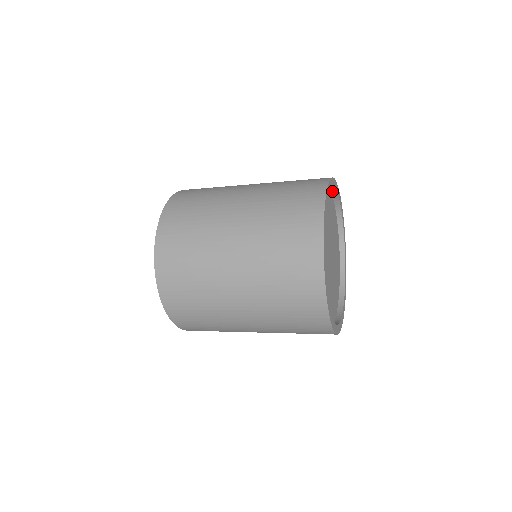
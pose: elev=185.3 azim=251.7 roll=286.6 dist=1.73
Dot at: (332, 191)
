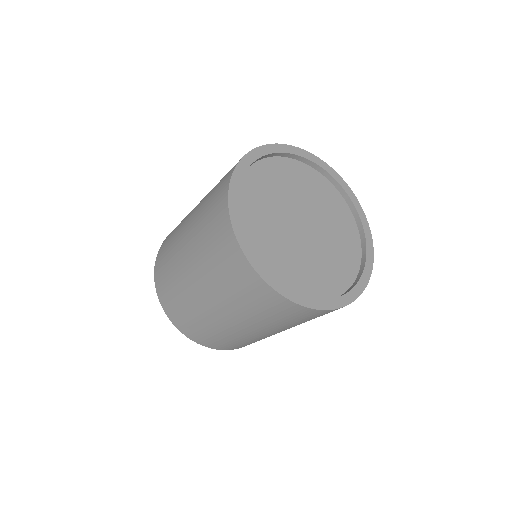
Dot at: (315, 168)
